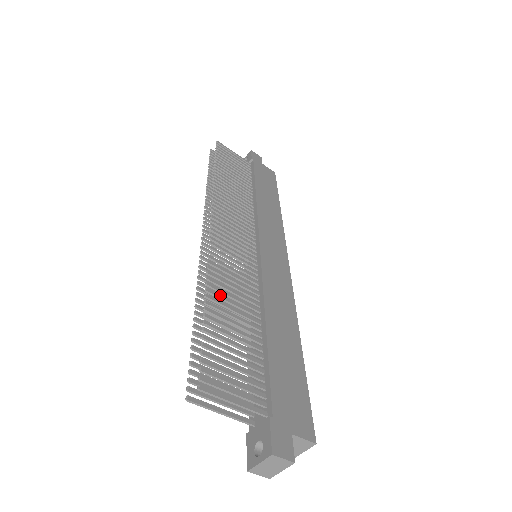
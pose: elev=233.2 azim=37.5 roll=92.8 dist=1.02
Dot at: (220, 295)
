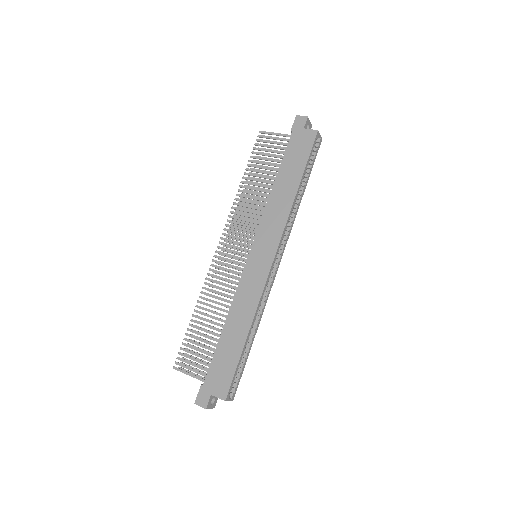
Dot at: (204, 308)
